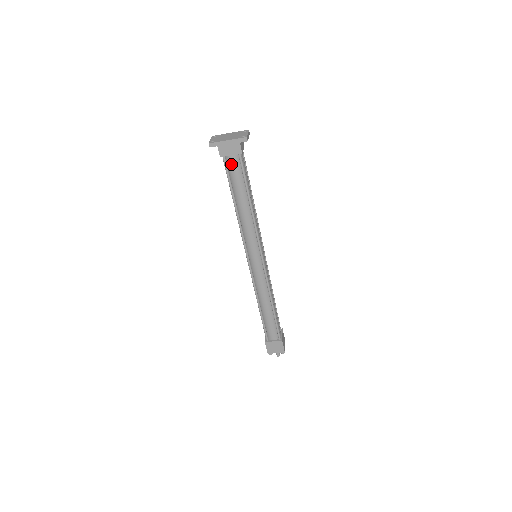
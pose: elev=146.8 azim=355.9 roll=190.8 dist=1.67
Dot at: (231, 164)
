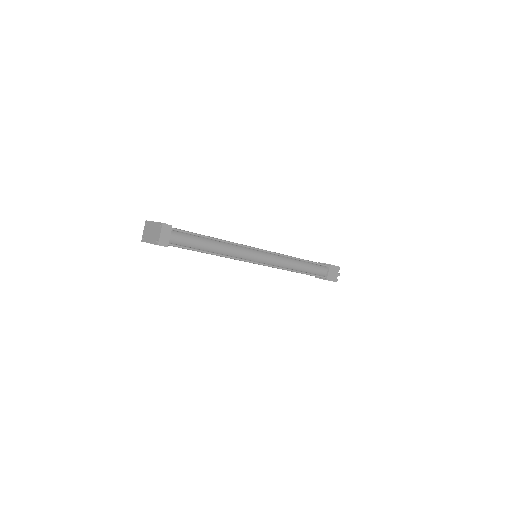
Dot at: occluded
